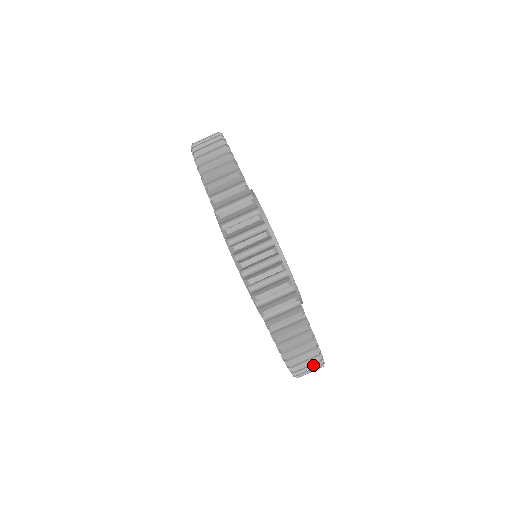
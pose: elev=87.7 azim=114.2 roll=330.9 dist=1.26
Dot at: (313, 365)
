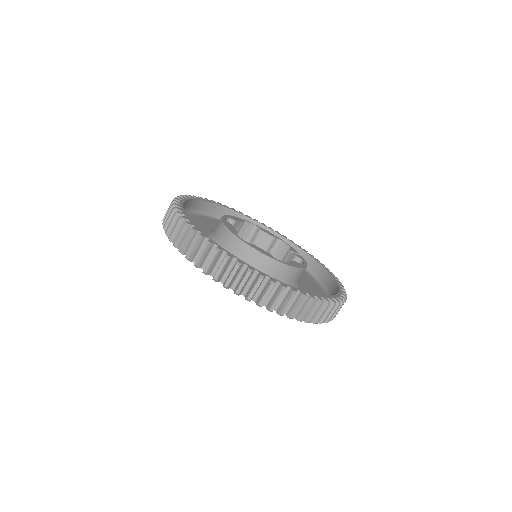
Dot at: (298, 303)
